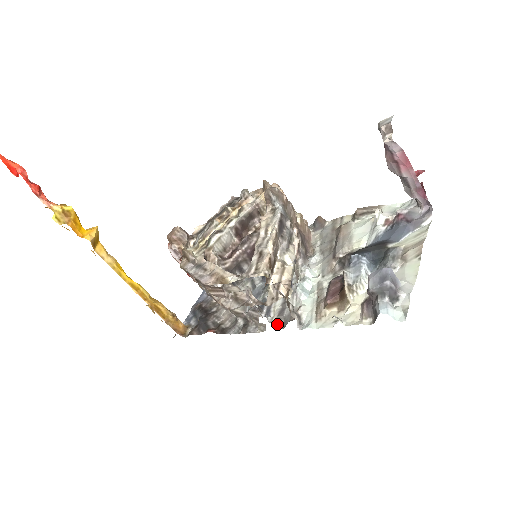
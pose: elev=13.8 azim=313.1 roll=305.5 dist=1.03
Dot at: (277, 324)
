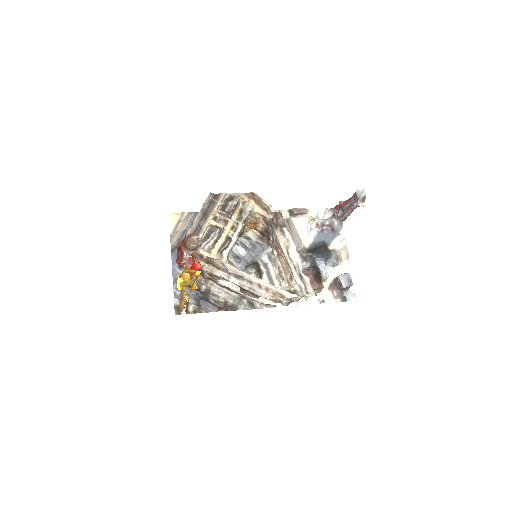
Dot at: (281, 303)
